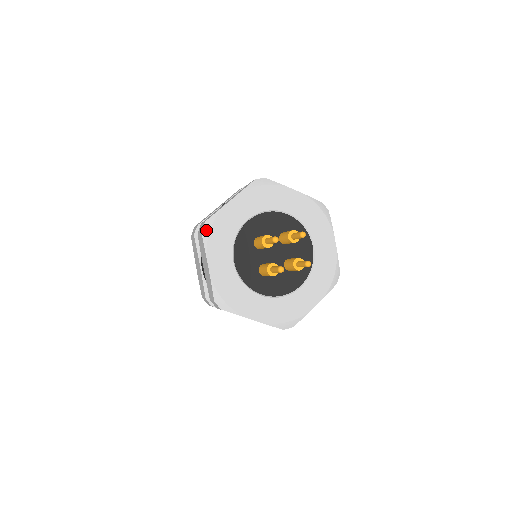
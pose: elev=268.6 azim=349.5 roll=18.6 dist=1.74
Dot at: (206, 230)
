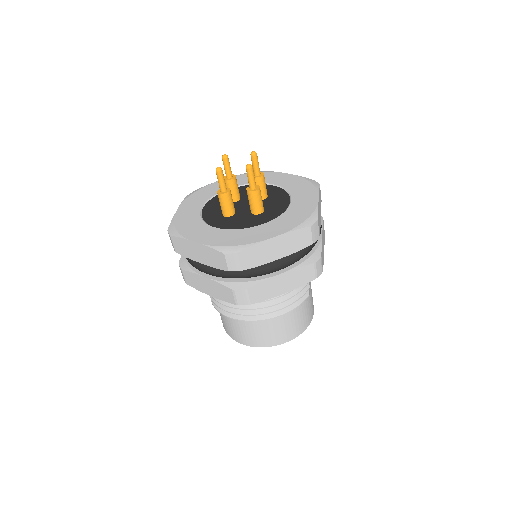
Dot at: (191, 194)
